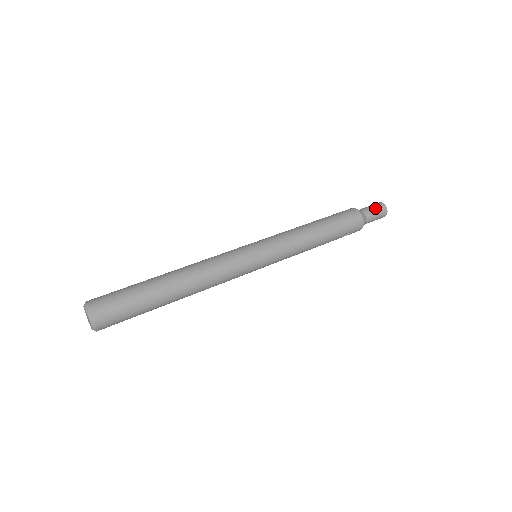
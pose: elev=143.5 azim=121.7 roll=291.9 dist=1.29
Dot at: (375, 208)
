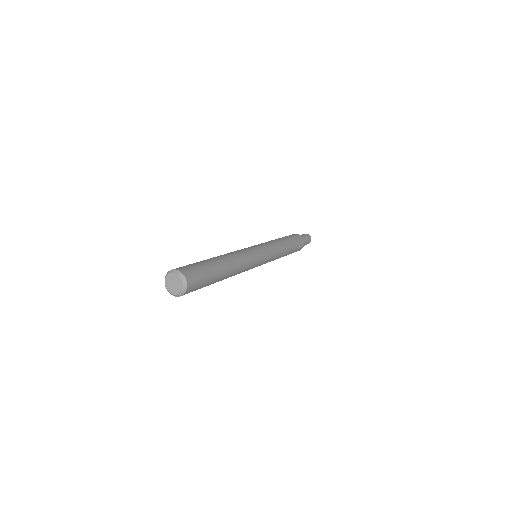
Dot at: (304, 235)
